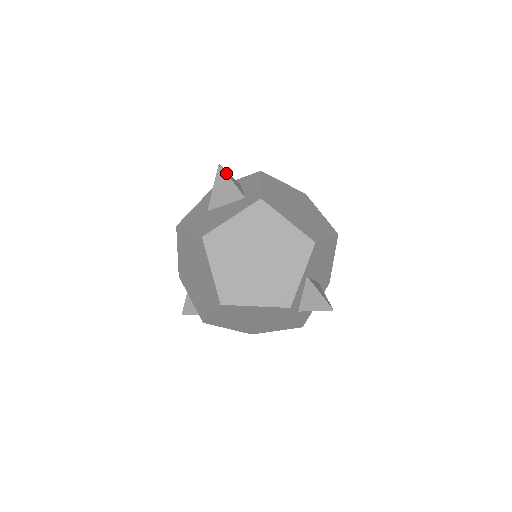
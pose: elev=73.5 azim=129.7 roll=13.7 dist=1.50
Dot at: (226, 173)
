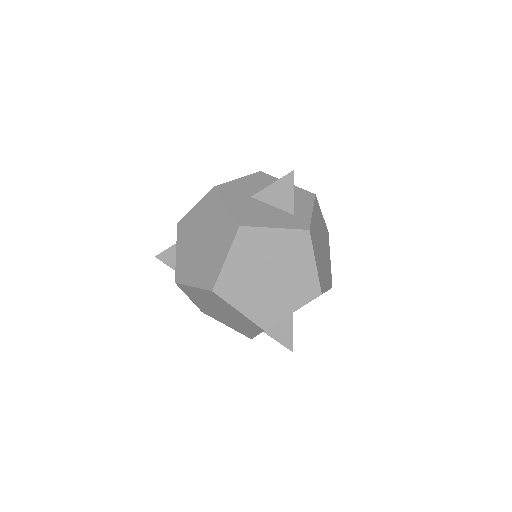
Dot at: occluded
